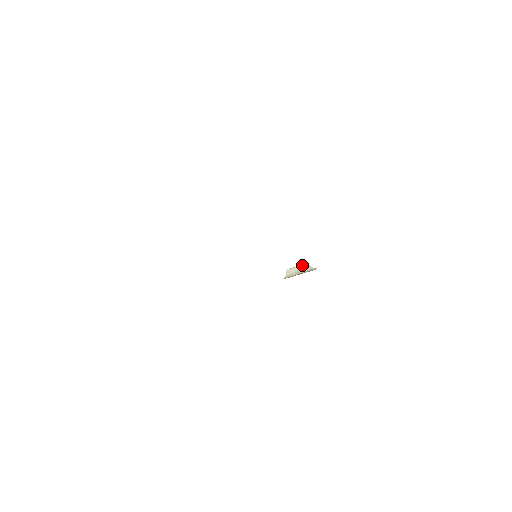
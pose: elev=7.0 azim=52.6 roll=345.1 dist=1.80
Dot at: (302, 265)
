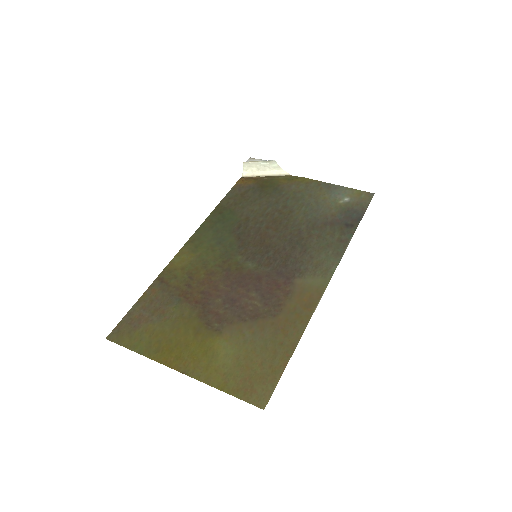
Dot at: (267, 162)
